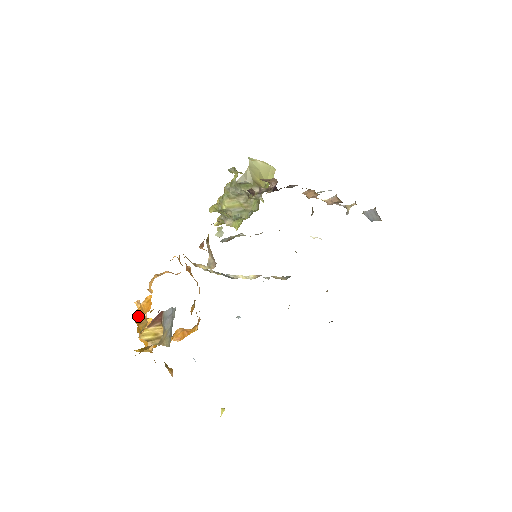
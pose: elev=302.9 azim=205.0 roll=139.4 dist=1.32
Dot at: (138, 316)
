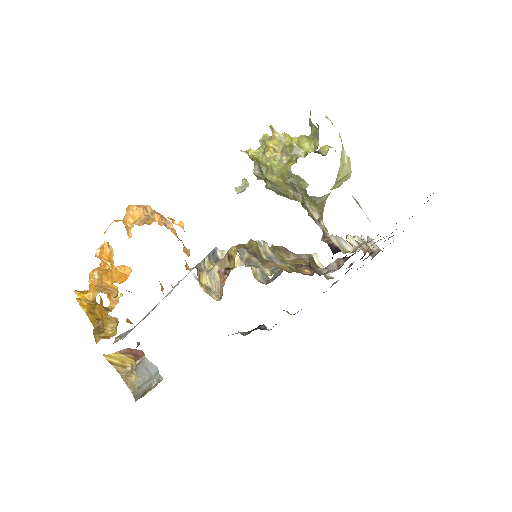
Dot at: (100, 258)
